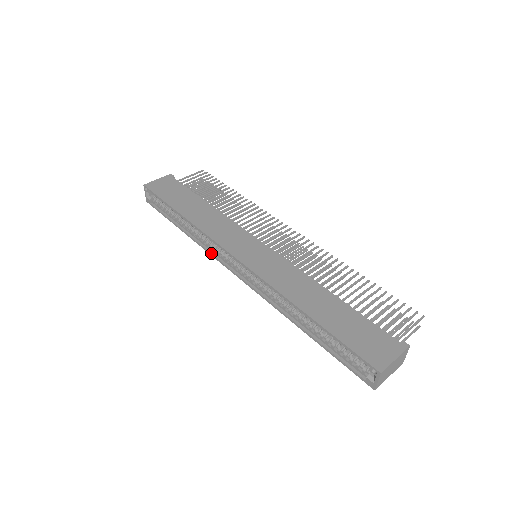
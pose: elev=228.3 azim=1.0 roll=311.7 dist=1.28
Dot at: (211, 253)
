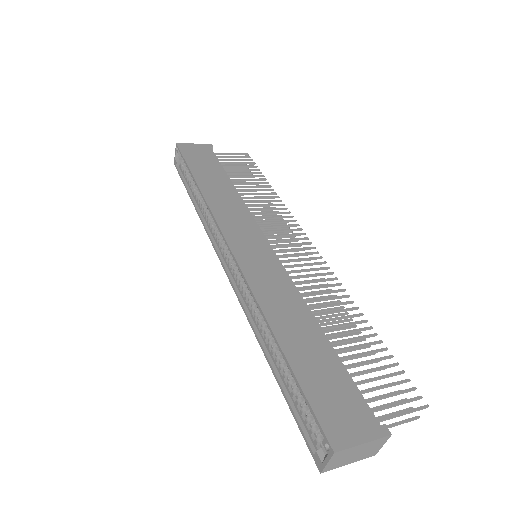
Dot at: (210, 235)
